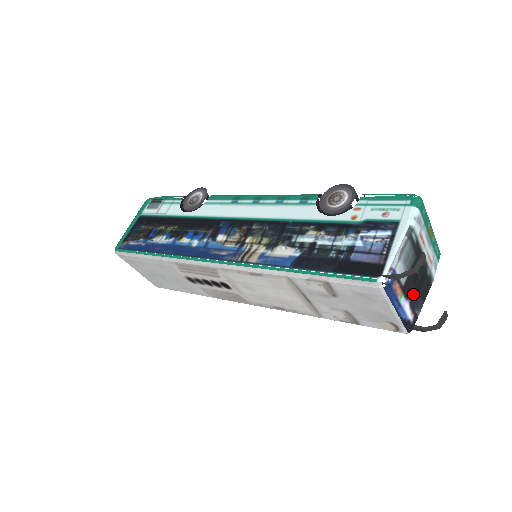
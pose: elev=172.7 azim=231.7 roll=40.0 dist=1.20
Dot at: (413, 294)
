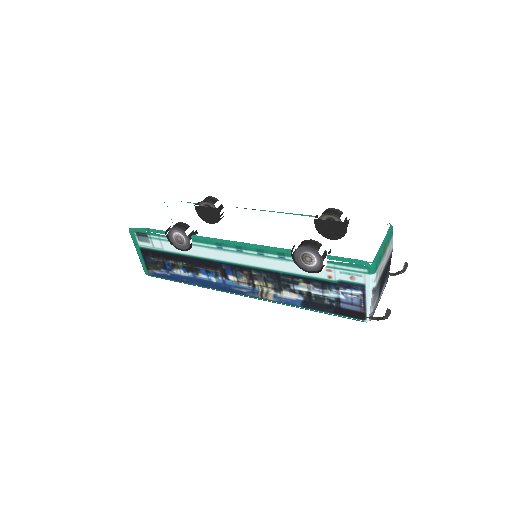
Dot at: (384, 282)
